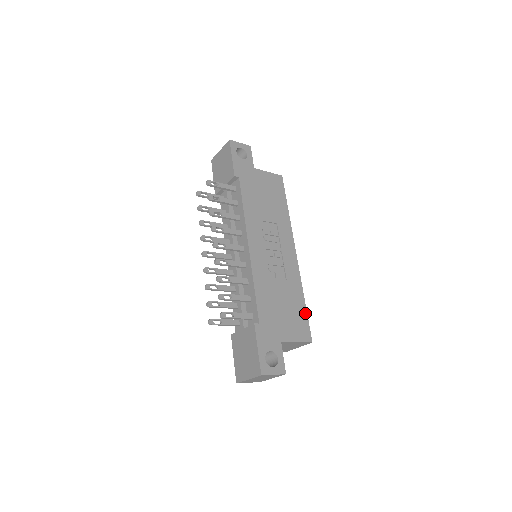
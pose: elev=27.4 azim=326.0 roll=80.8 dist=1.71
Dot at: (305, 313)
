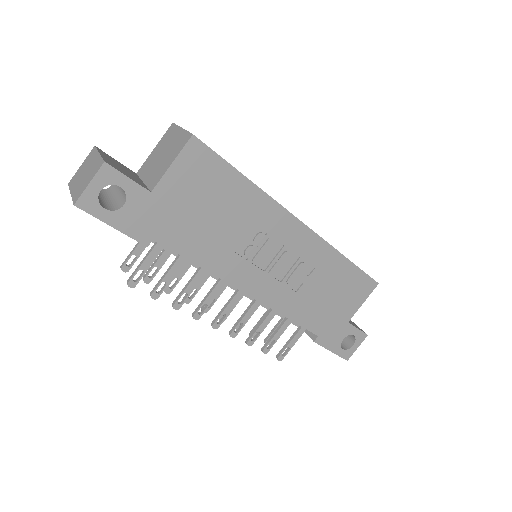
Dot at: (356, 270)
